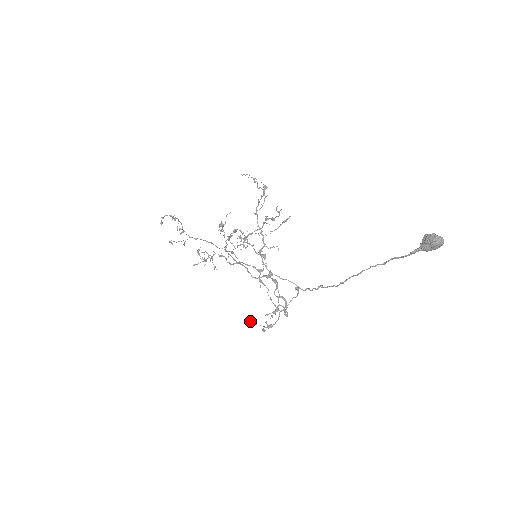
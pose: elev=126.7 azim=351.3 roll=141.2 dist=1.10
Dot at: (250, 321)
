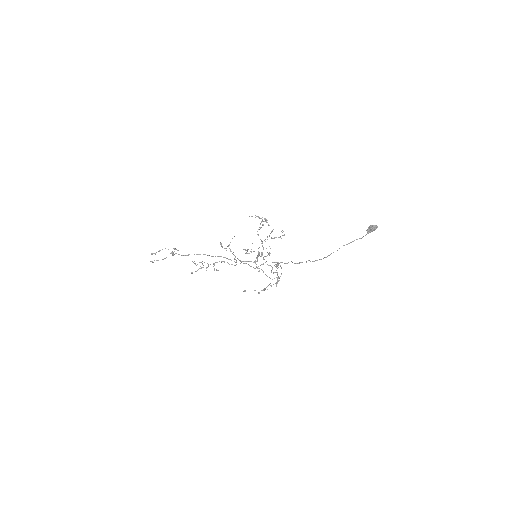
Dot at: (244, 291)
